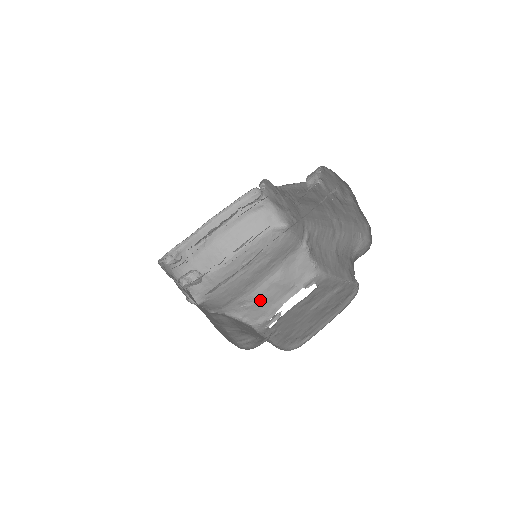
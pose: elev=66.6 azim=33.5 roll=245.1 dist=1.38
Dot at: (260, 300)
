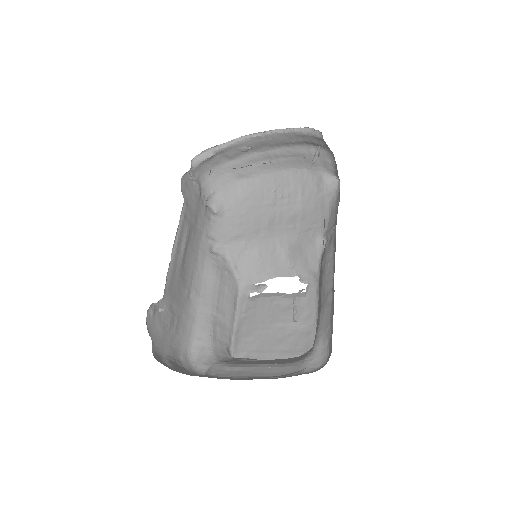
Dot at: (260, 257)
